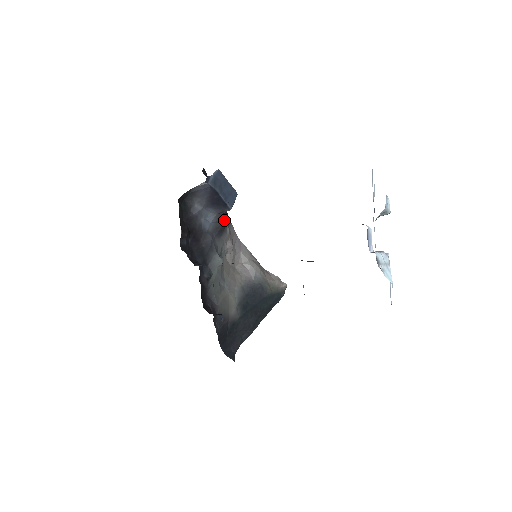
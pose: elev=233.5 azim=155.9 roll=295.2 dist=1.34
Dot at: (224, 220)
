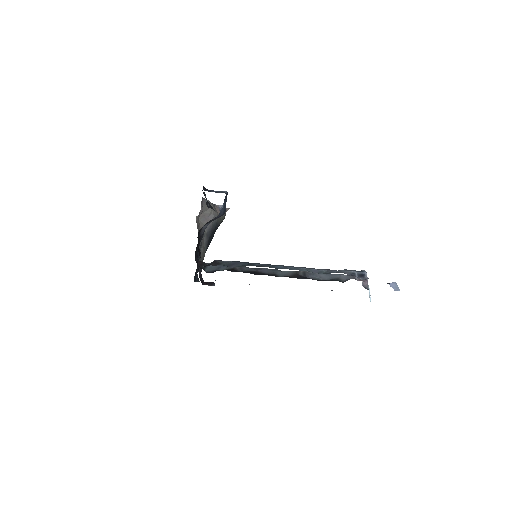
Dot at: occluded
